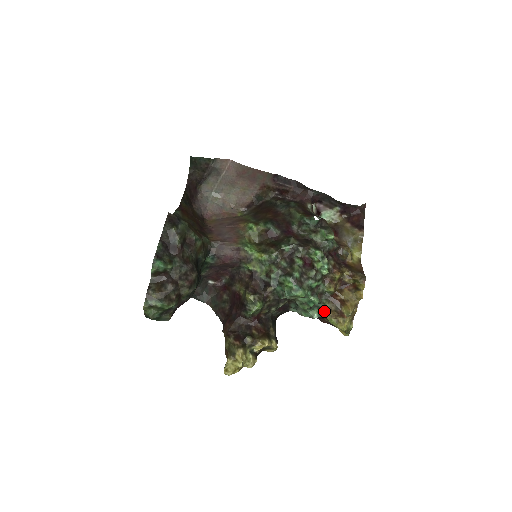
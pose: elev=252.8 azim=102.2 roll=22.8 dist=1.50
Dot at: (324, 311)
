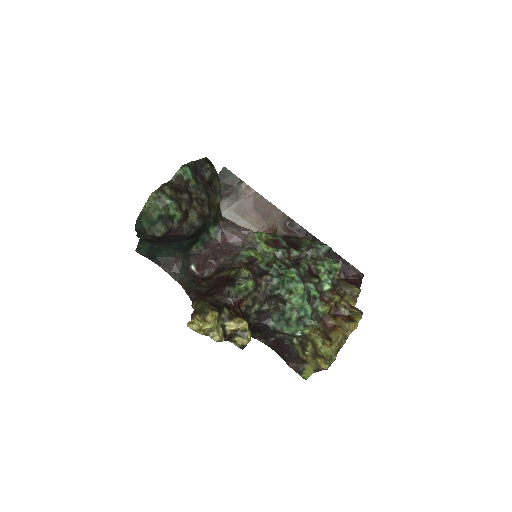
Dot at: (311, 329)
